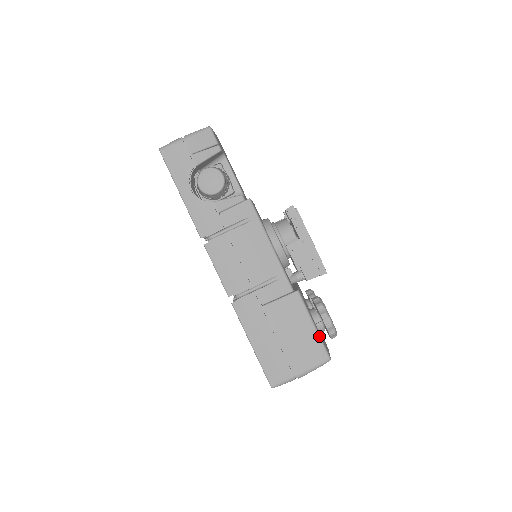
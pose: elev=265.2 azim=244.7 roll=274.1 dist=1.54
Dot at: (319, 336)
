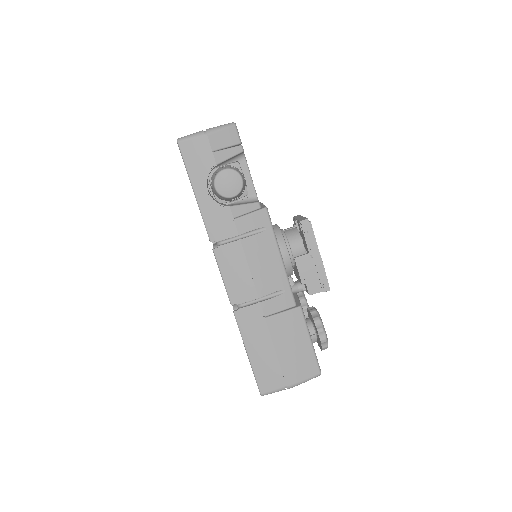
Dot at: (314, 351)
